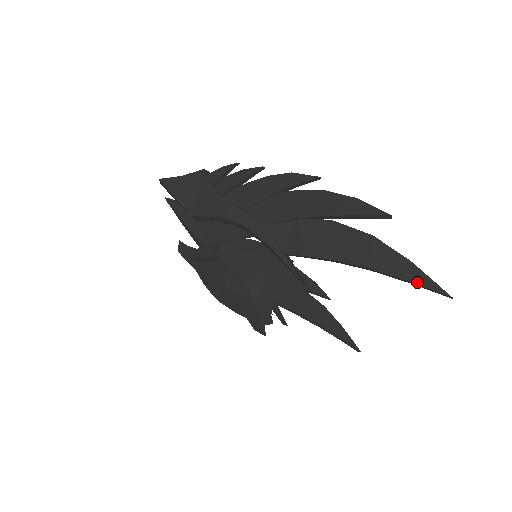
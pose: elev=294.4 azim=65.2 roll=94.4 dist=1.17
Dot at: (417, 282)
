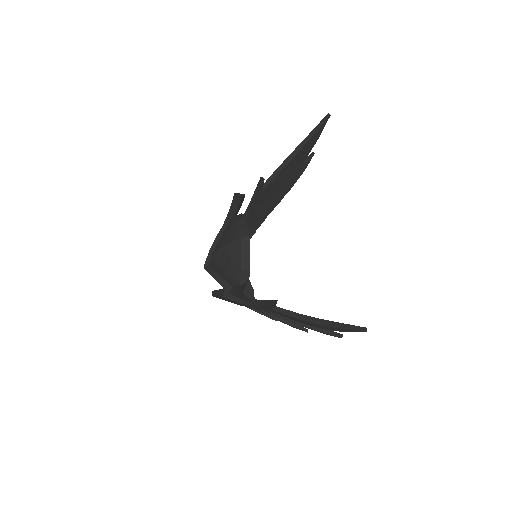
Dot at: (315, 129)
